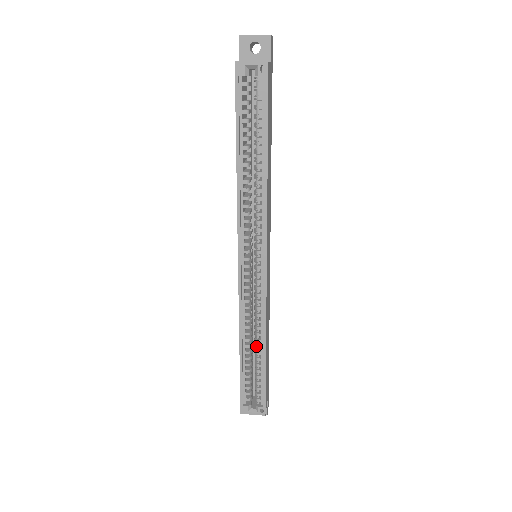
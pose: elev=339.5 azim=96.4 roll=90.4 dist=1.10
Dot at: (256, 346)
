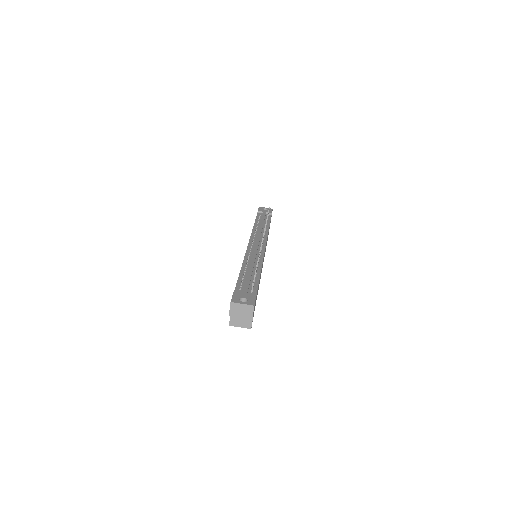
Dot at: occluded
